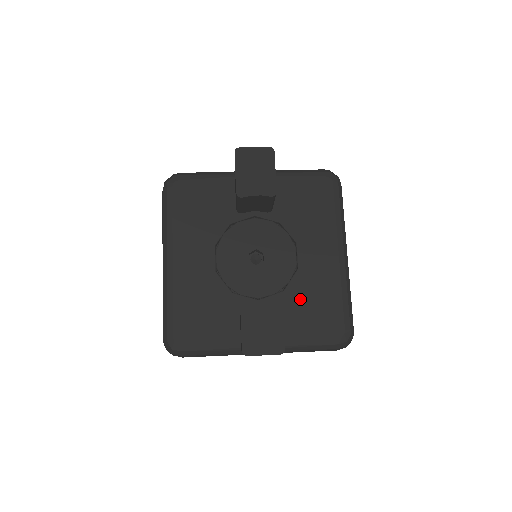
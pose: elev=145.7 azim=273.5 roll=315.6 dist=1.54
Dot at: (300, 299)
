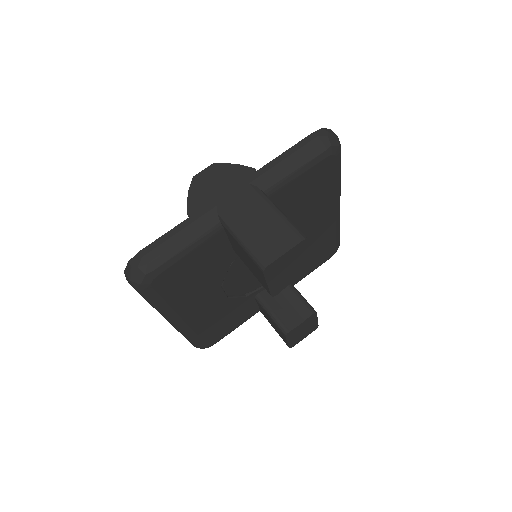
Dot at: occluded
